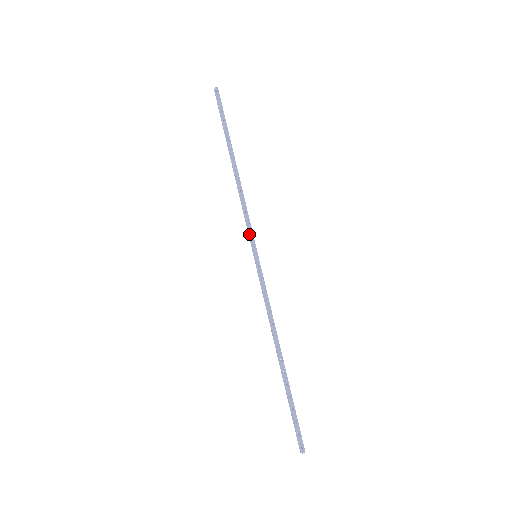
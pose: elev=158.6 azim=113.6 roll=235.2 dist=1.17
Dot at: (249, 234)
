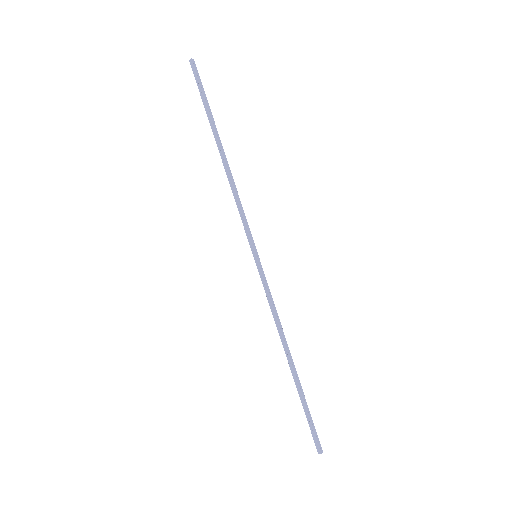
Dot at: (247, 232)
